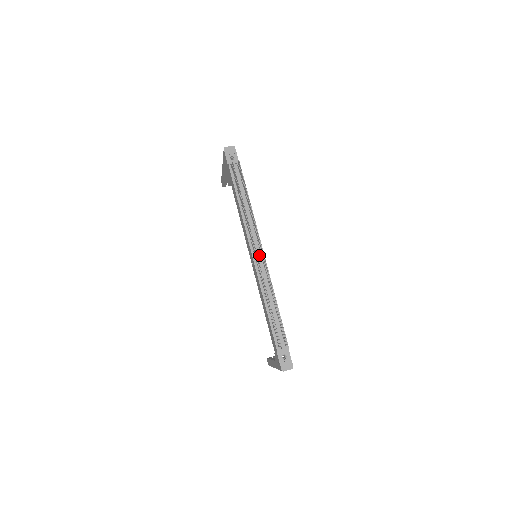
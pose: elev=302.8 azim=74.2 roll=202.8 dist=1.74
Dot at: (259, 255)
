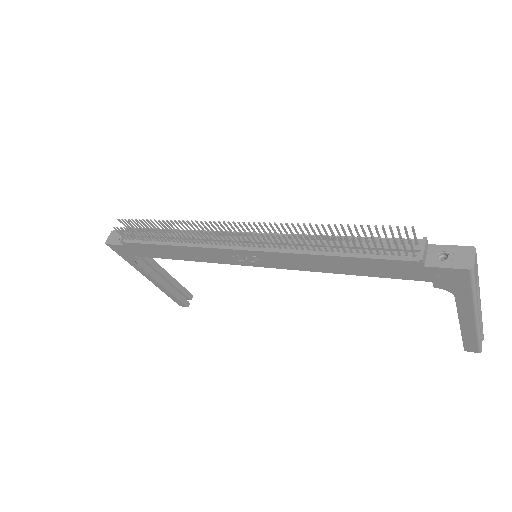
Dot at: (247, 239)
